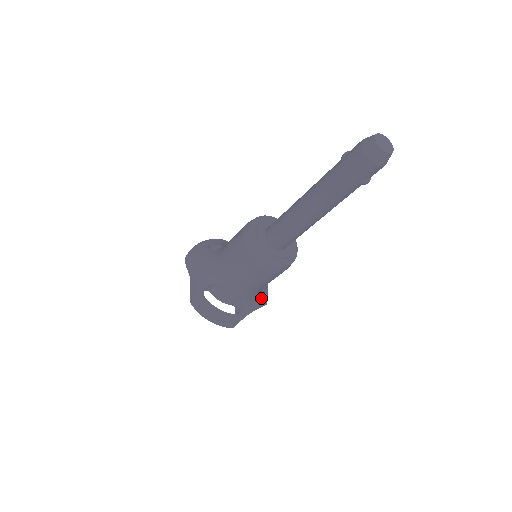
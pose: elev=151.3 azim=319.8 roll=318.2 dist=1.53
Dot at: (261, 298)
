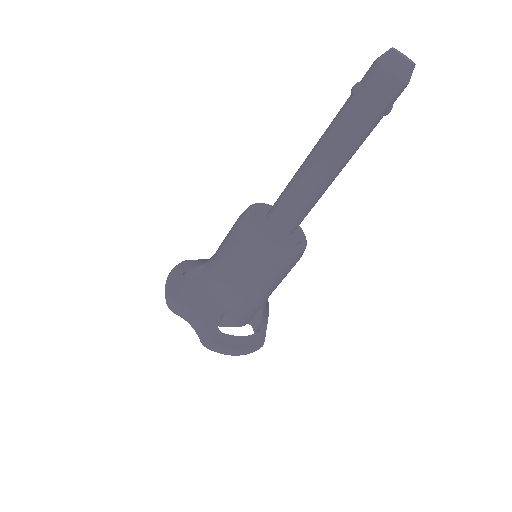
Dot at: occluded
